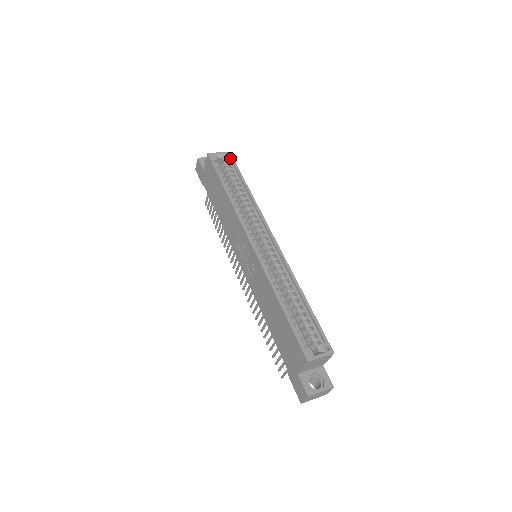
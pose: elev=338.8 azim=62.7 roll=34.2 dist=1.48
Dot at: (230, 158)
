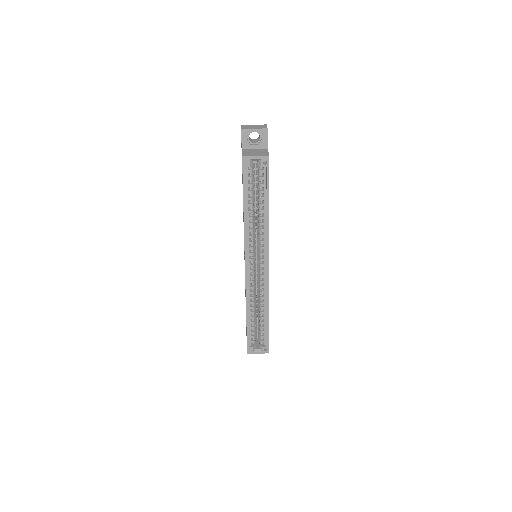
Dot at: (266, 166)
